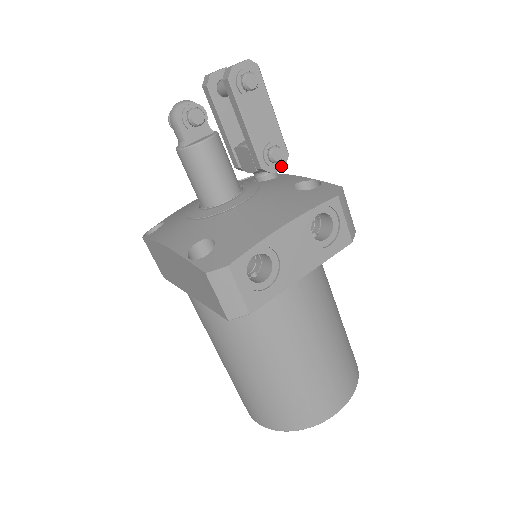
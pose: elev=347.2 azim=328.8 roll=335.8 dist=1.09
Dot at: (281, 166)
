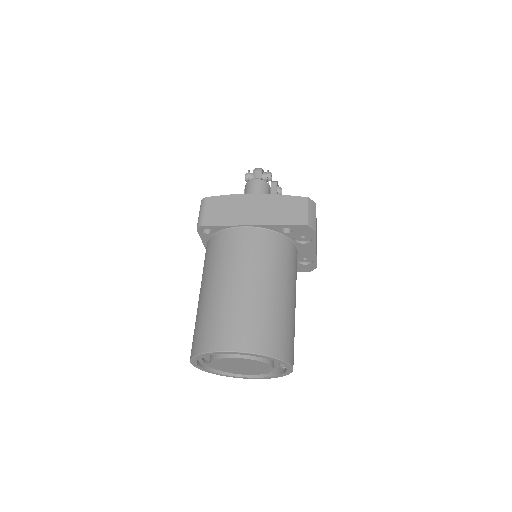
Dot at: occluded
